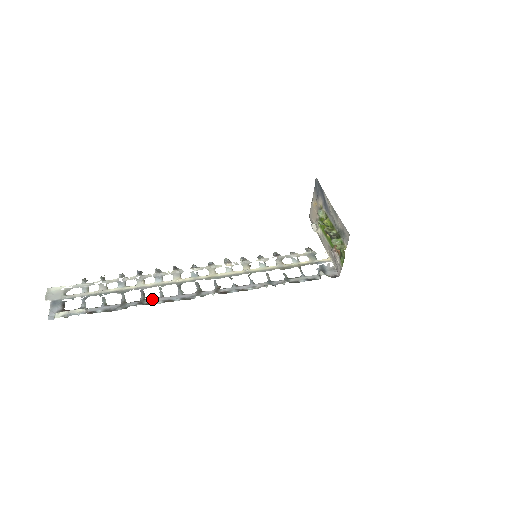
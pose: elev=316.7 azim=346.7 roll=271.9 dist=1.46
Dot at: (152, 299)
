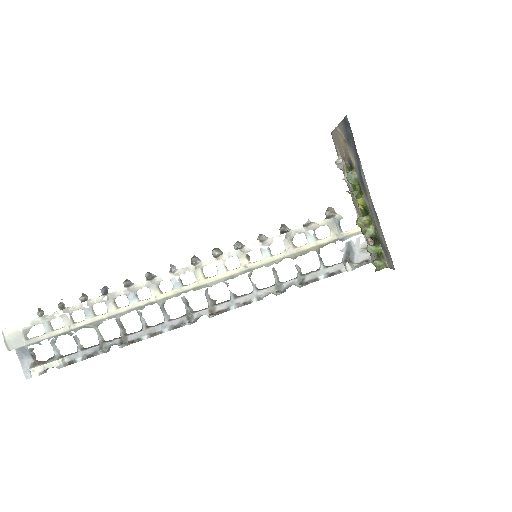
Dot at: (135, 334)
